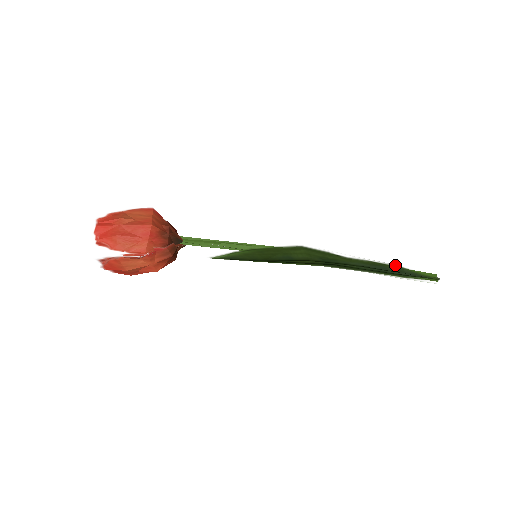
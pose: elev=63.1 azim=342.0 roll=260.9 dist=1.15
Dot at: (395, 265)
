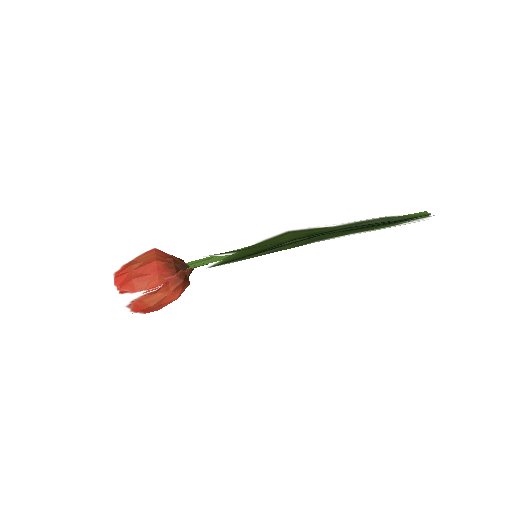
Dot at: (382, 217)
